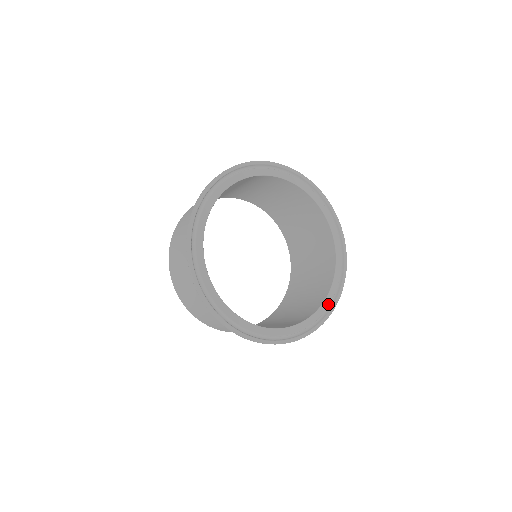
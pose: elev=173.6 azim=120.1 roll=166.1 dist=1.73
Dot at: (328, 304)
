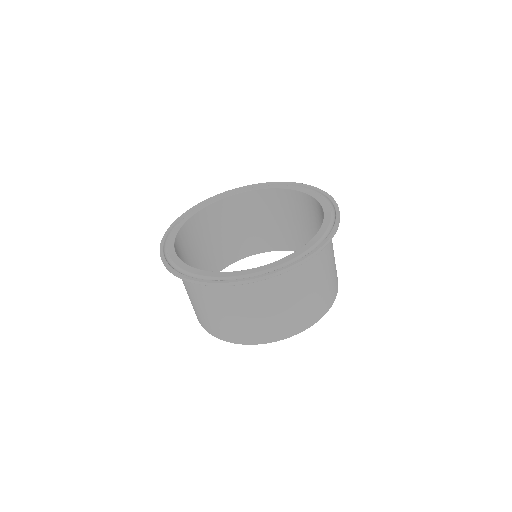
Dot at: (305, 250)
